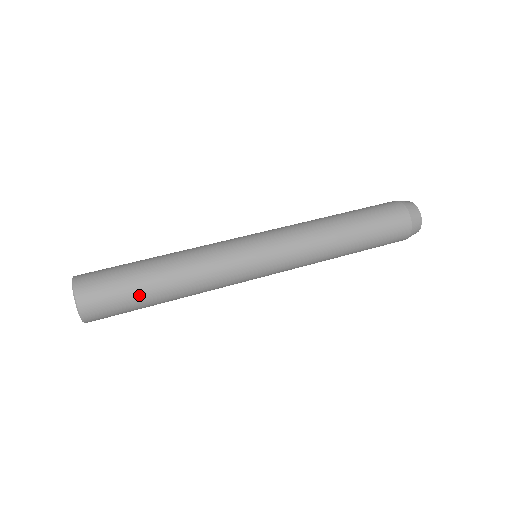
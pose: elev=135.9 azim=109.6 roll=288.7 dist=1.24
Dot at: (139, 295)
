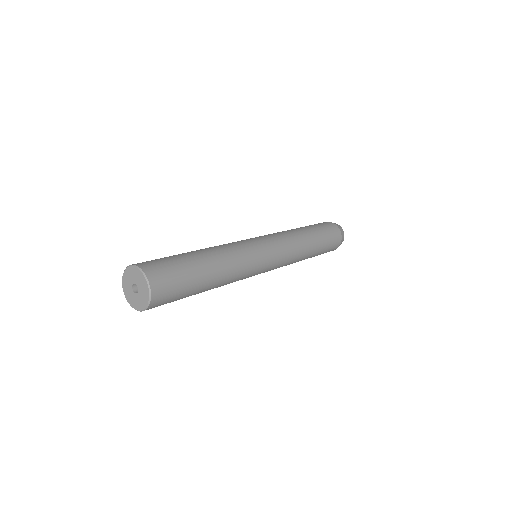
Dot at: (181, 256)
